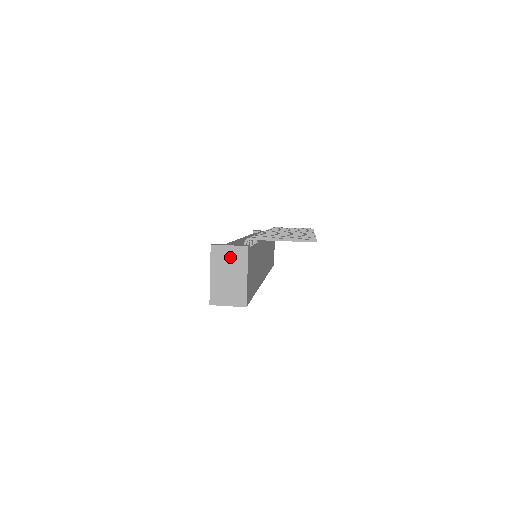
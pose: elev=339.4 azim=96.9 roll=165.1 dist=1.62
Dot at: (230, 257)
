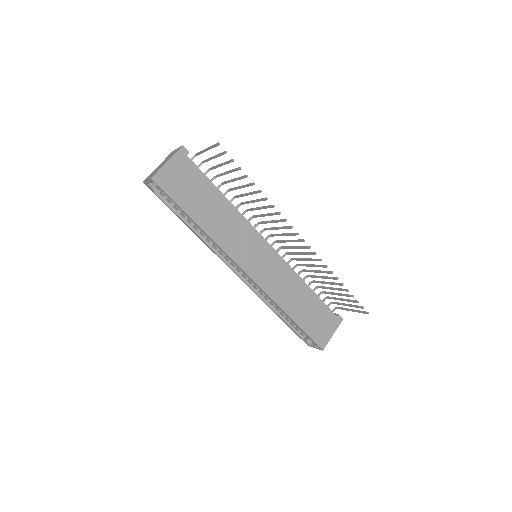
Dot at: (172, 154)
